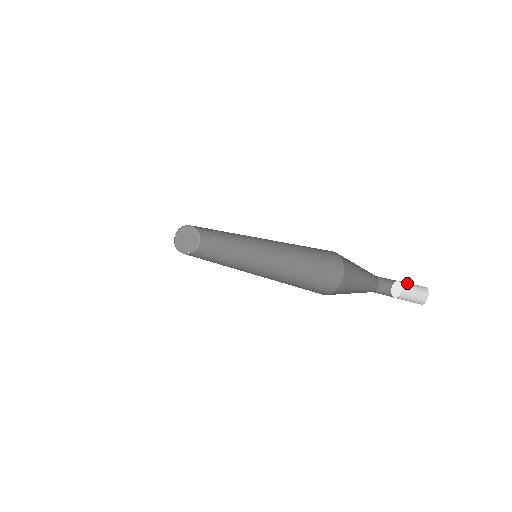
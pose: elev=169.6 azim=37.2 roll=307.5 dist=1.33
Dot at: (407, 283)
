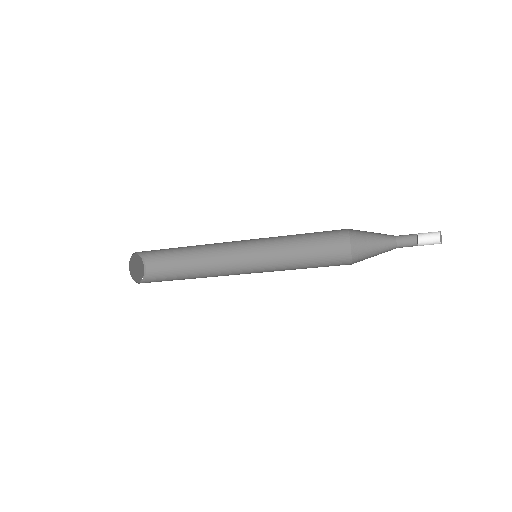
Dot at: (424, 240)
